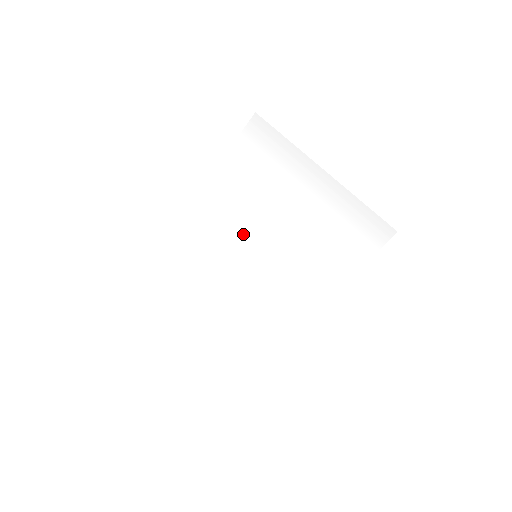
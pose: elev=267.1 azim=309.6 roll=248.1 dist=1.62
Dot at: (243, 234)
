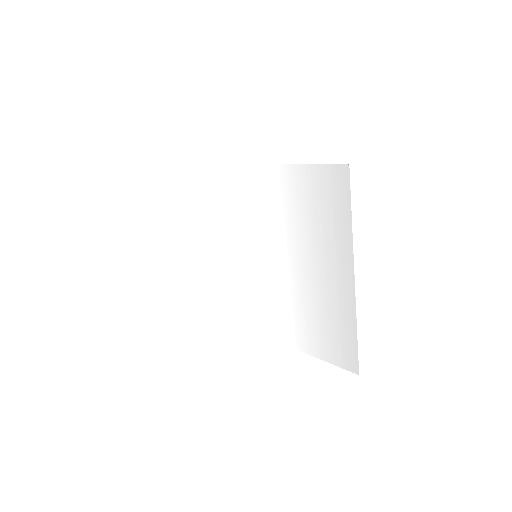
Dot at: (260, 232)
